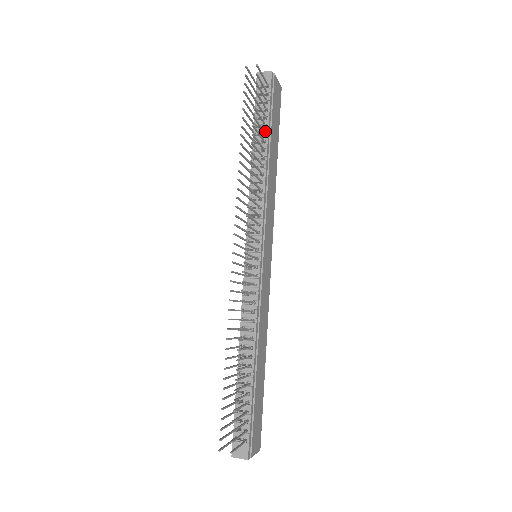
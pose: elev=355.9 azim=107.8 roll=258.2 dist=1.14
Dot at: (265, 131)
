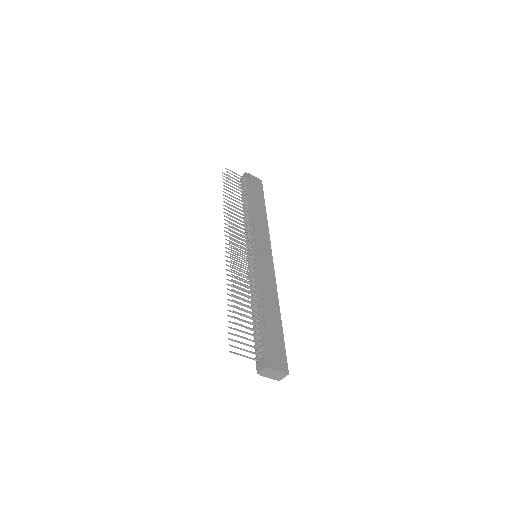
Dot at: (247, 197)
